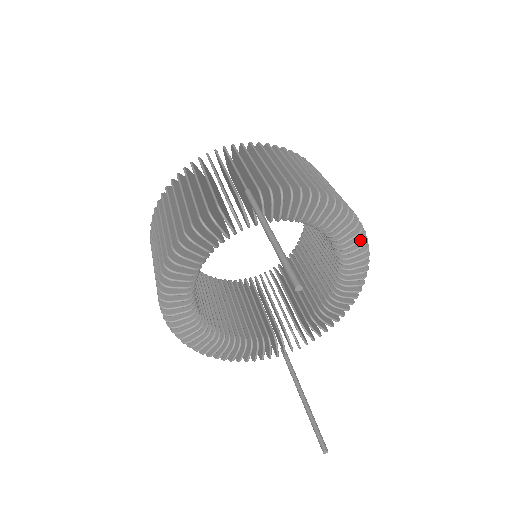
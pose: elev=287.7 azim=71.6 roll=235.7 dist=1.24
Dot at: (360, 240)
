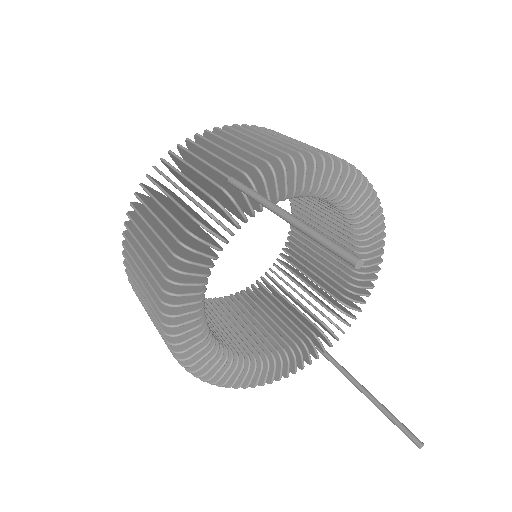
Dot at: (370, 195)
